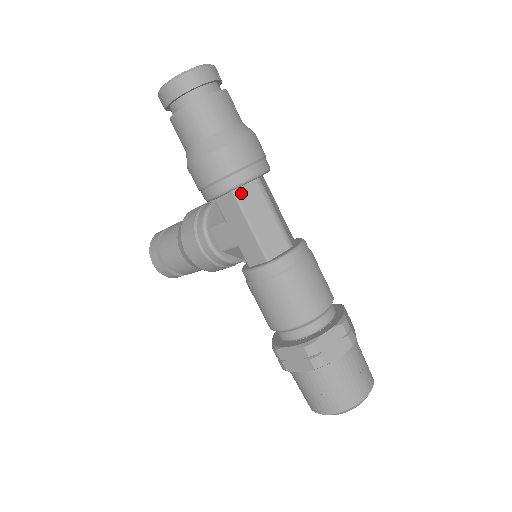
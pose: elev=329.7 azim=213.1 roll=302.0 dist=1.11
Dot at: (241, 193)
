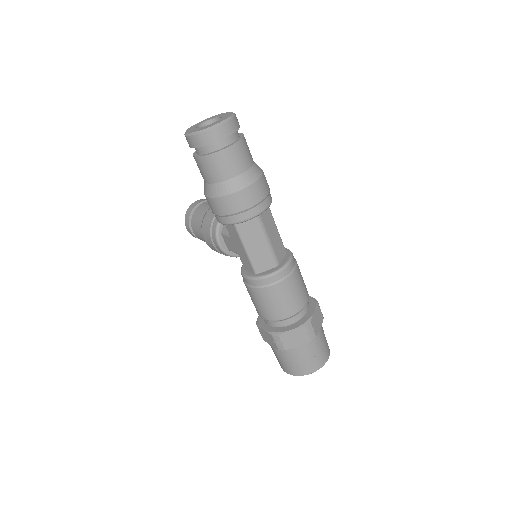
Dot at: (241, 225)
